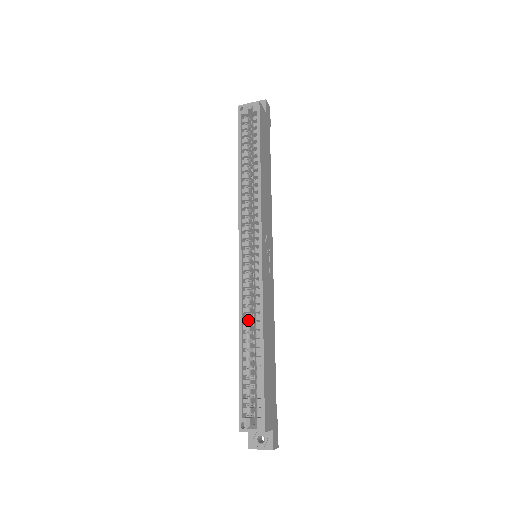
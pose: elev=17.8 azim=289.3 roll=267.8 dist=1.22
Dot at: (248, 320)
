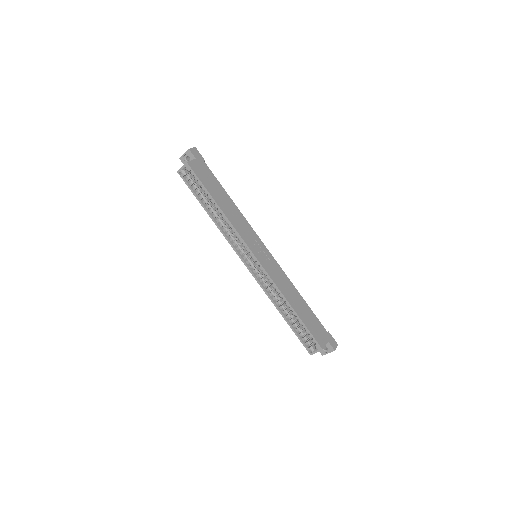
Dot at: (276, 299)
